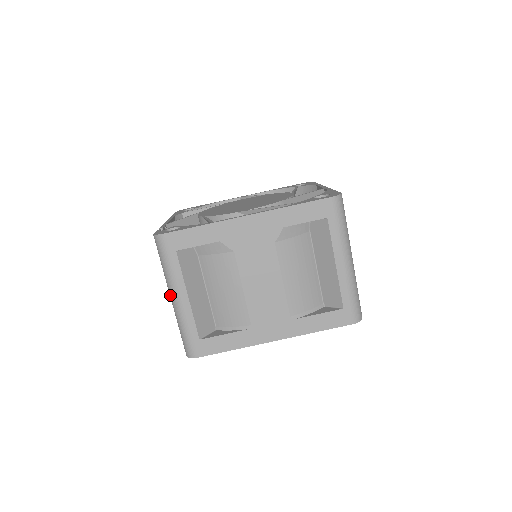
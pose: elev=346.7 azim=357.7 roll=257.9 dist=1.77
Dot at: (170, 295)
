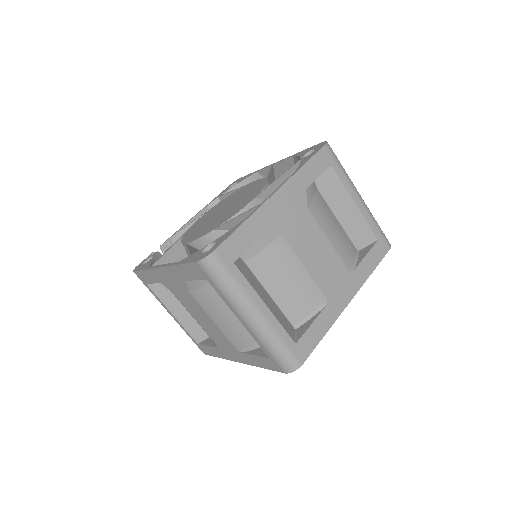
Dot at: occluded
